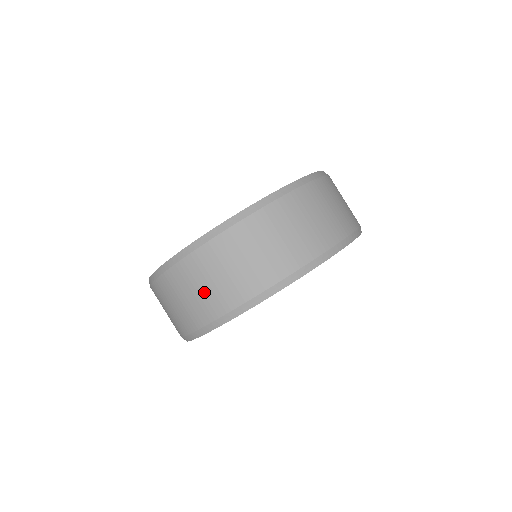
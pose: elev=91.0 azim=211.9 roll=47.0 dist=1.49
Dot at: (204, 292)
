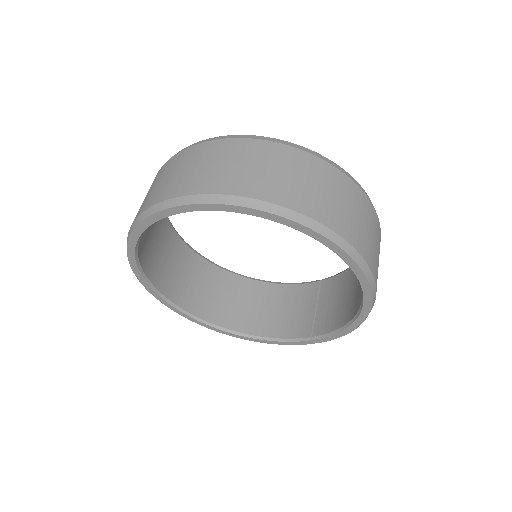
Dot at: (186, 173)
